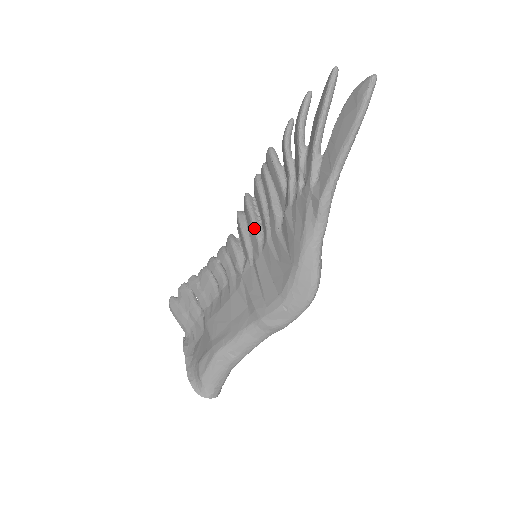
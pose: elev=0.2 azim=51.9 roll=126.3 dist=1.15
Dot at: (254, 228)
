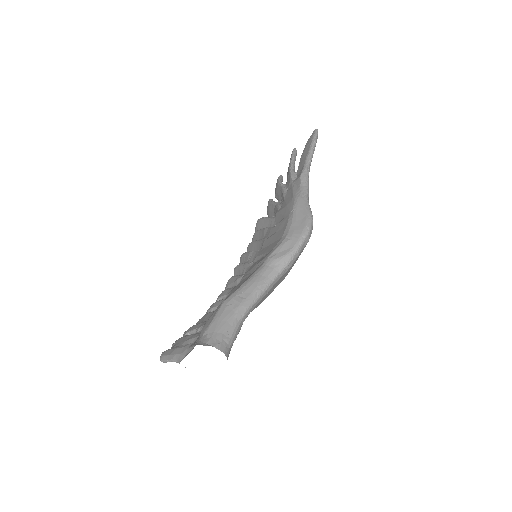
Dot at: (252, 251)
